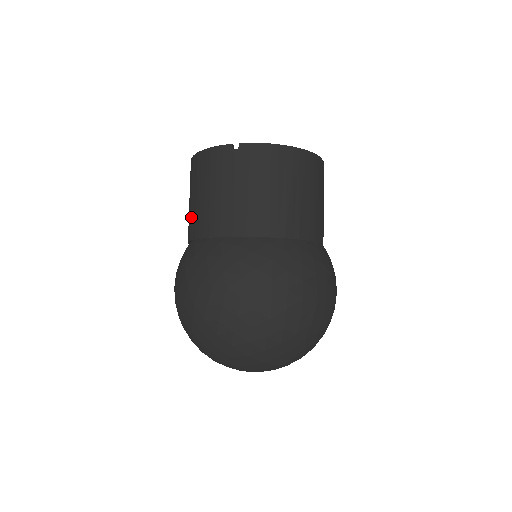
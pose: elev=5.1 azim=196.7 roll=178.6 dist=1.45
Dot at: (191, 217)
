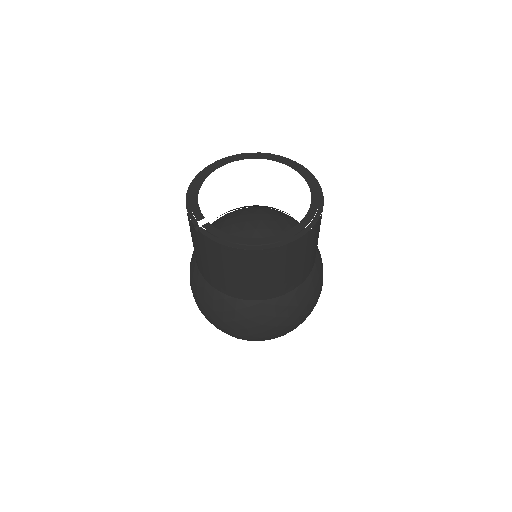
Dot at: occluded
